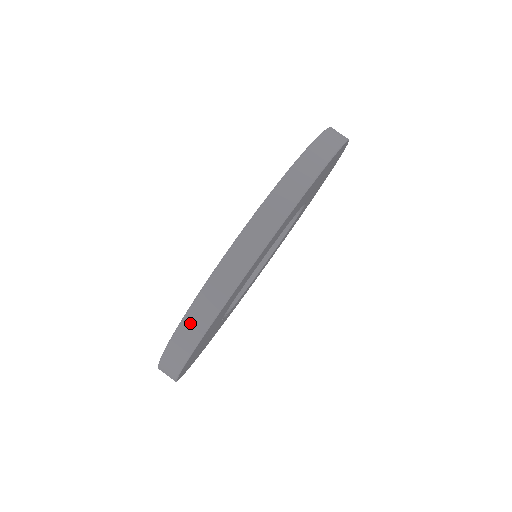
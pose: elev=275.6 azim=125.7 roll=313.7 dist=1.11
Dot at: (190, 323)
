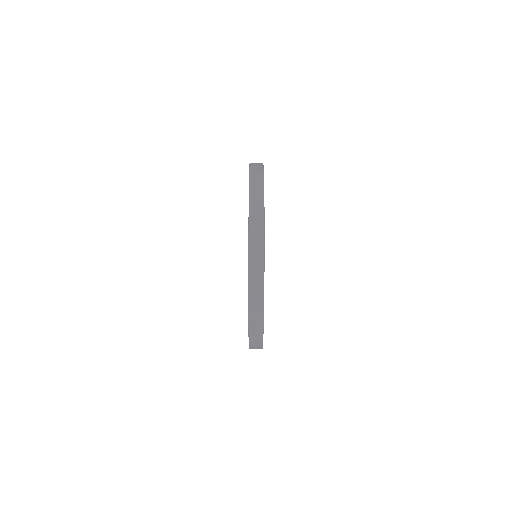
Dot at: occluded
